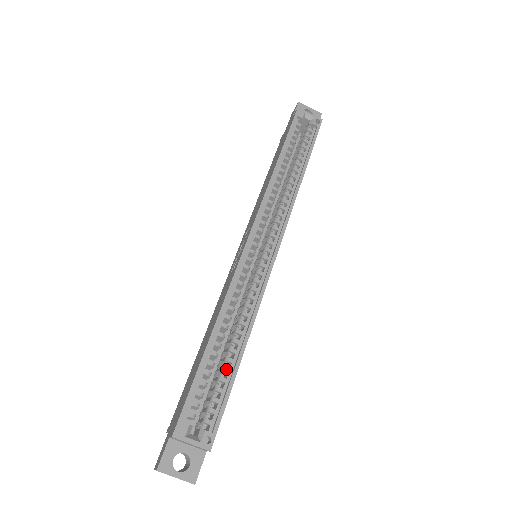
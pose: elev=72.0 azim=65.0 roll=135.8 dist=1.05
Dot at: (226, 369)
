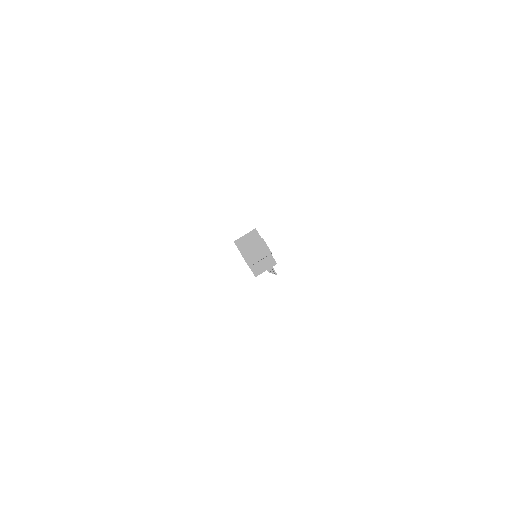
Dot at: occluded
